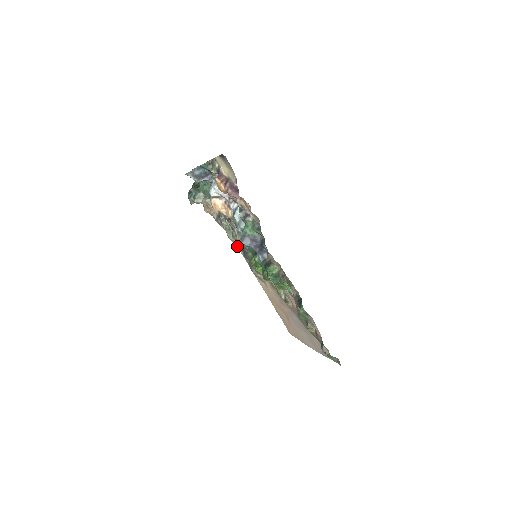
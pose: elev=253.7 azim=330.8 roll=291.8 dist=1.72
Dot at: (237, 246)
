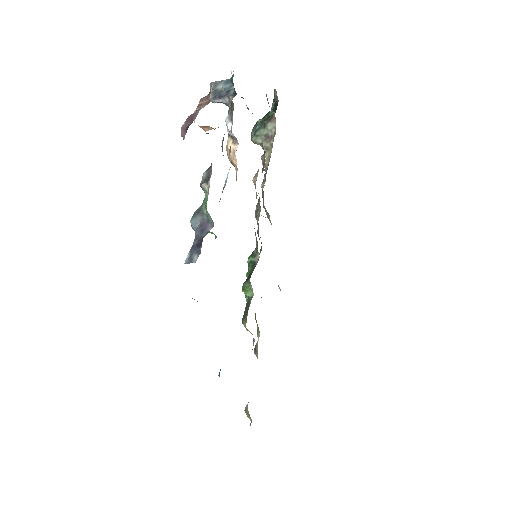
Dot at: occluded
